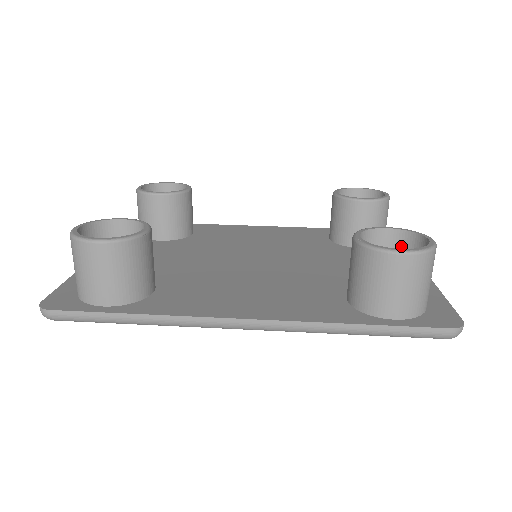
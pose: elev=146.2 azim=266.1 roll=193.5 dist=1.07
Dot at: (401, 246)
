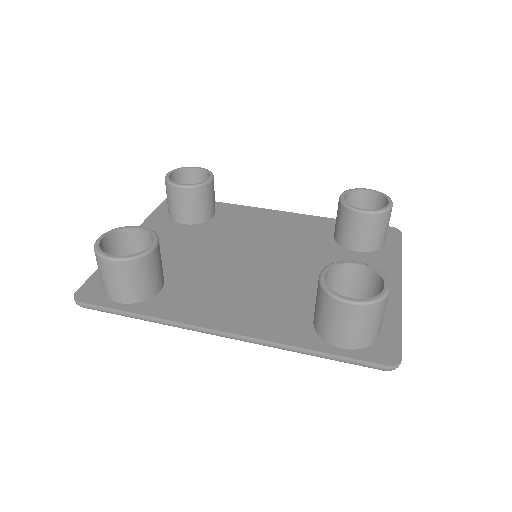
Dot at: (368, 280)
